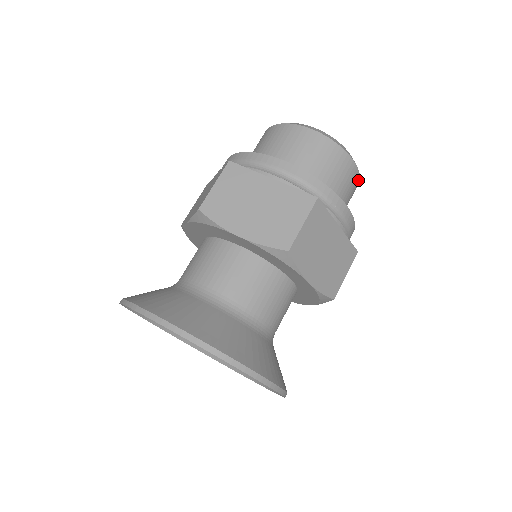
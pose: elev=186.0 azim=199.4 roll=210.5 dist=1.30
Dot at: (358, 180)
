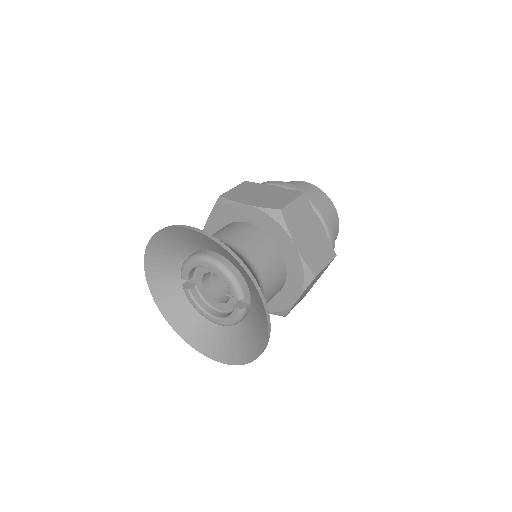
Dot at: occluded
